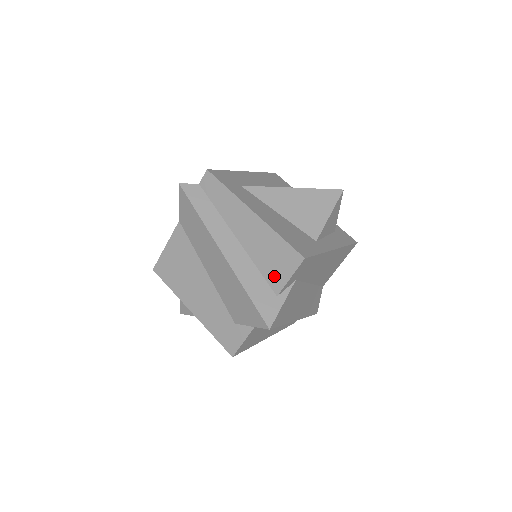
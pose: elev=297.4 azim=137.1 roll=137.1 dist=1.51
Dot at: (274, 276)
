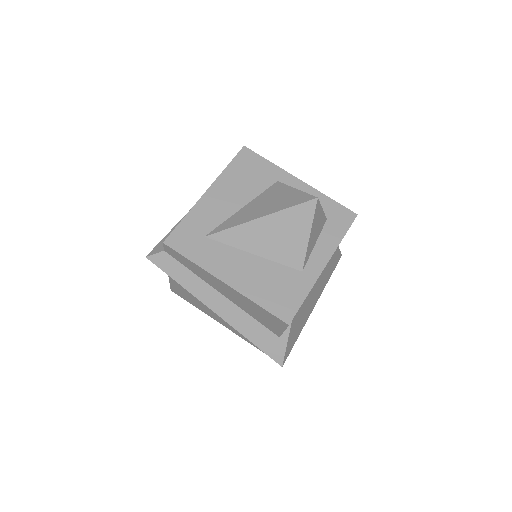
Dot at: (269, 326)
